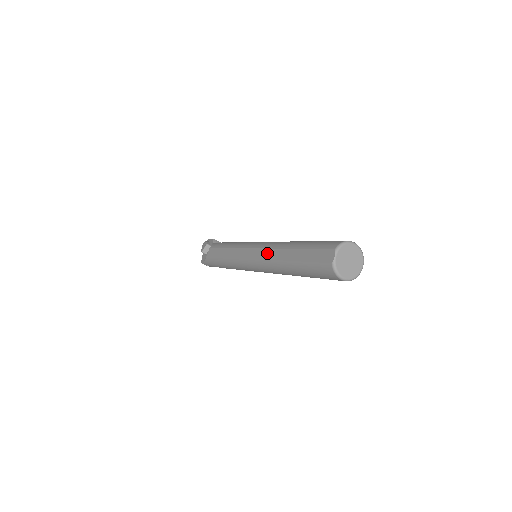
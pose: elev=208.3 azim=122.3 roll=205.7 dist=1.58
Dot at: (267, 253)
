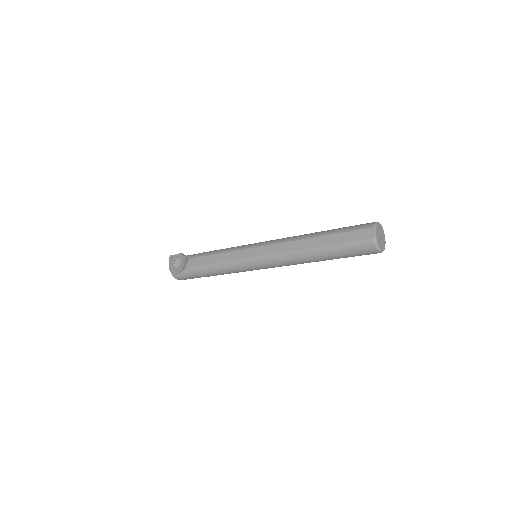
Dot at: (285, 246)
